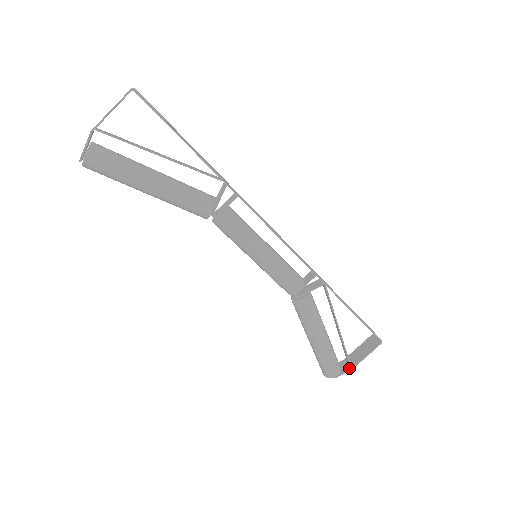
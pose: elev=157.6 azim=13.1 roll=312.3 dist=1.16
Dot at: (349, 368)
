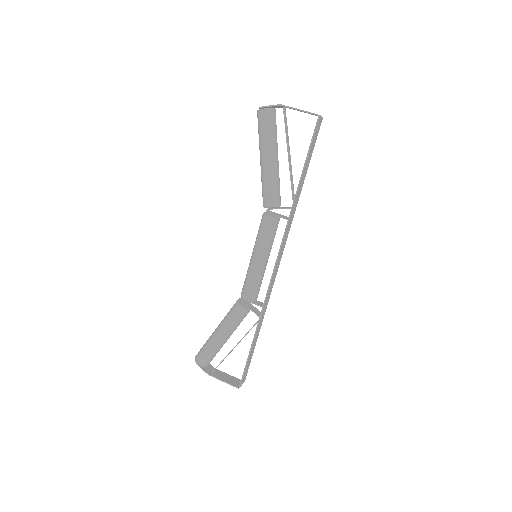
Dot at: (209, 372)
